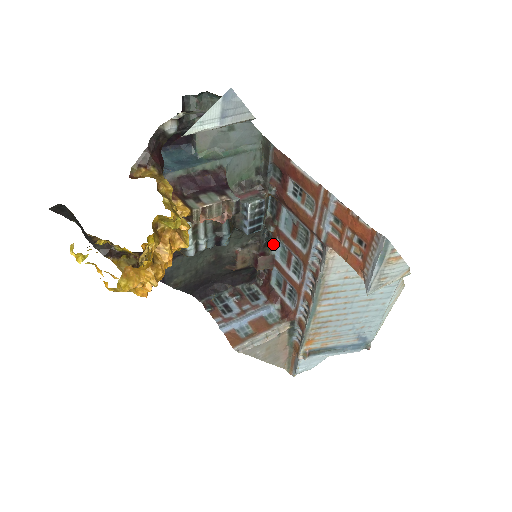
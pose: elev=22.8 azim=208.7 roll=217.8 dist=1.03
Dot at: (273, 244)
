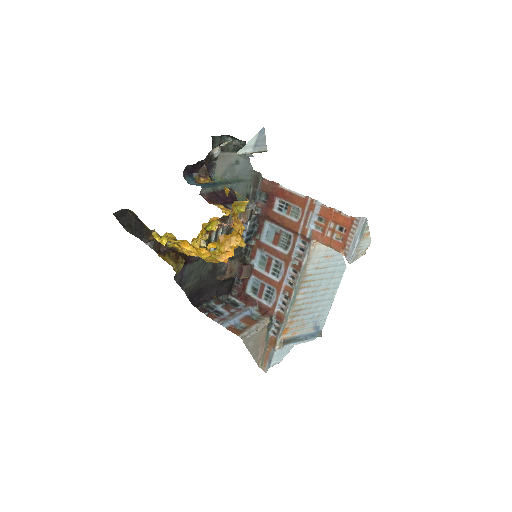
Dot at: (253, 256)
